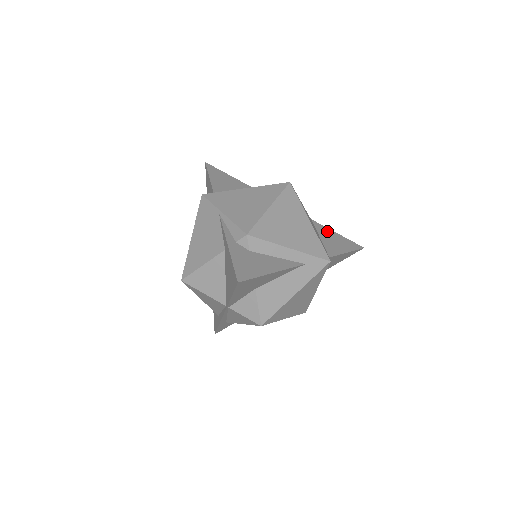
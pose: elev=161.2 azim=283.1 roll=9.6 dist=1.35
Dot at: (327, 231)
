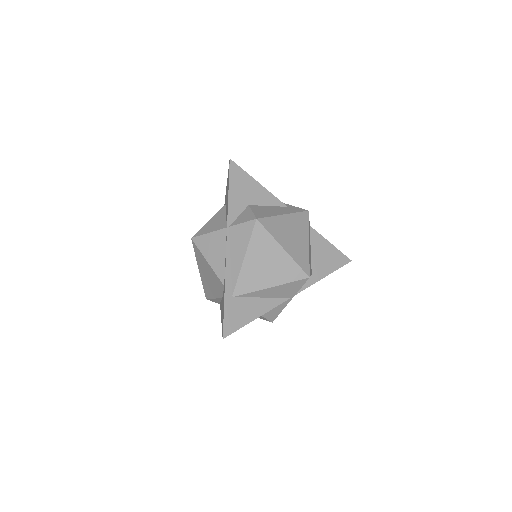
Dot at: occluded
